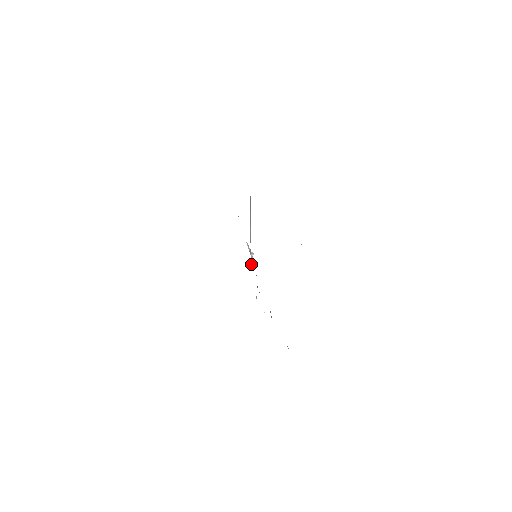
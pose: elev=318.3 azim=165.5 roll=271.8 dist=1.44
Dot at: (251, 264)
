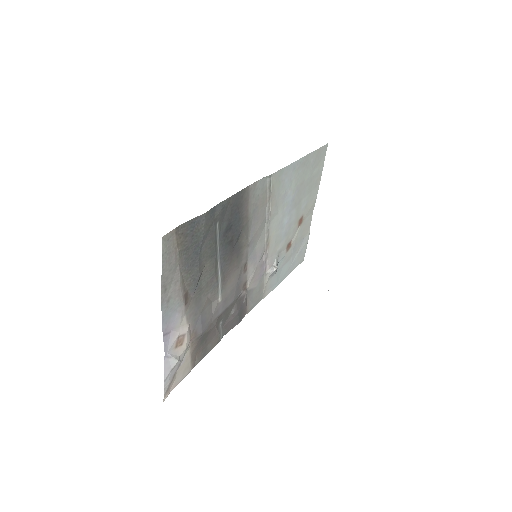
Dot at: (267, 276)
